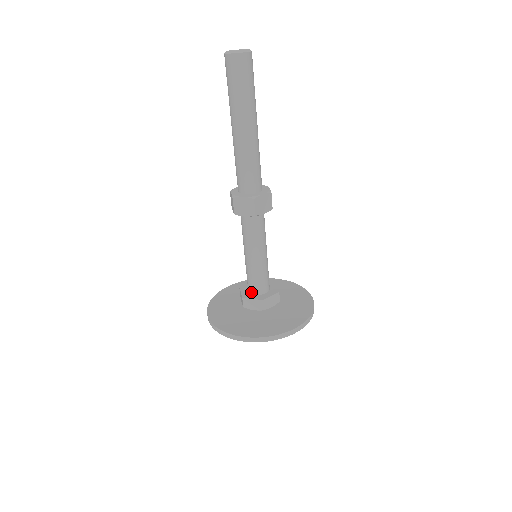
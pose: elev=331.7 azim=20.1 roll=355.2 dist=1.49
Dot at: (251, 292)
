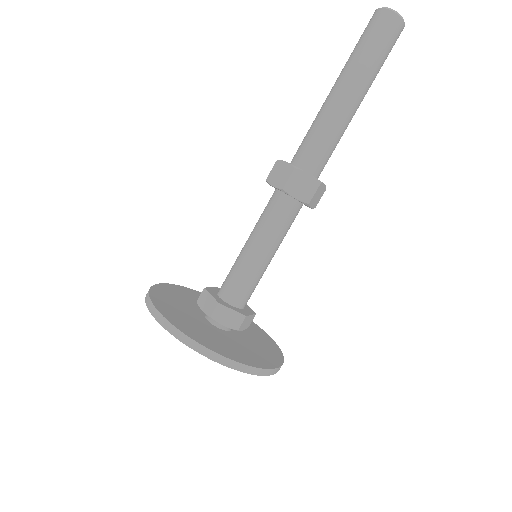
Dot at: (219, 292)
